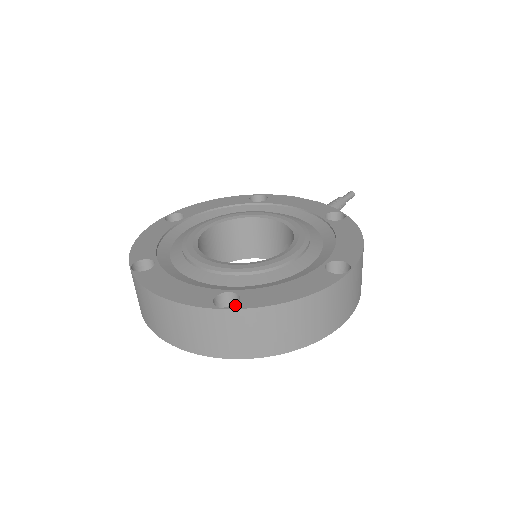
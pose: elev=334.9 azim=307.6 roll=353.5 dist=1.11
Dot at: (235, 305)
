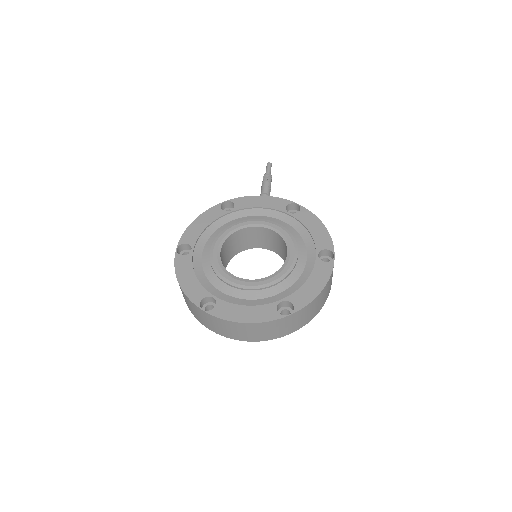
Dot at: (285, 306)
